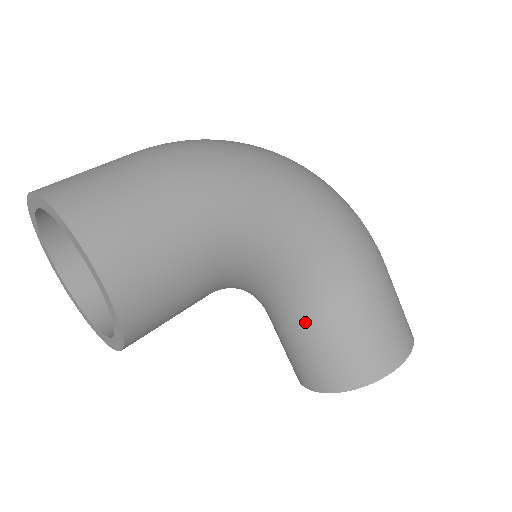
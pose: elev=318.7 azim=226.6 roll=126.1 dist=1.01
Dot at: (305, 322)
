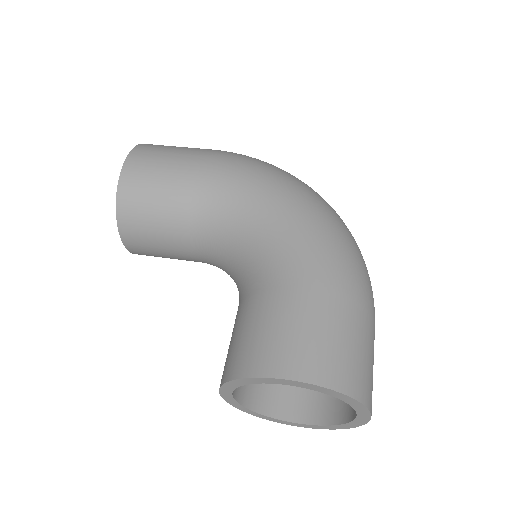
Dot at: (242, 301)
